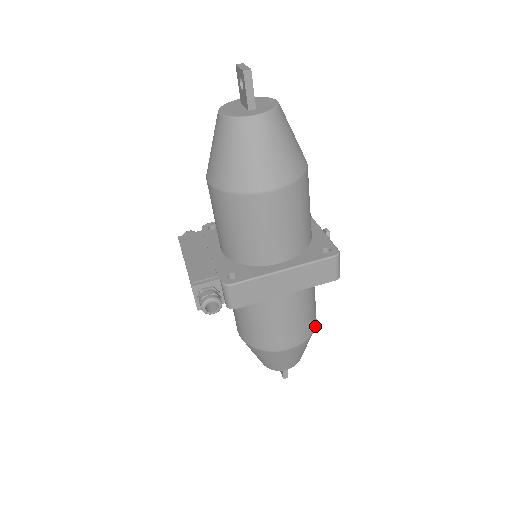
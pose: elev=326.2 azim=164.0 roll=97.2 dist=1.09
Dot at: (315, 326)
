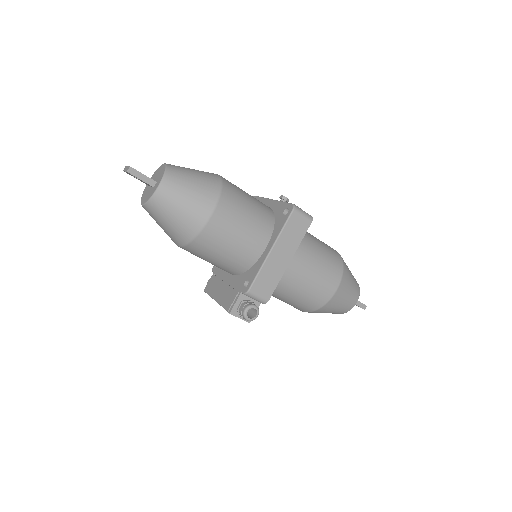
Dot at: (341, 259)
